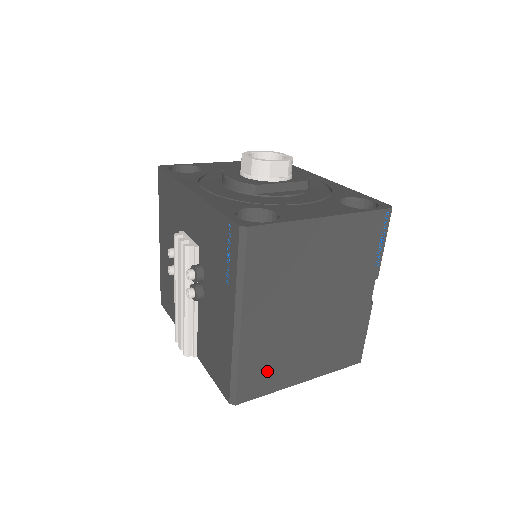
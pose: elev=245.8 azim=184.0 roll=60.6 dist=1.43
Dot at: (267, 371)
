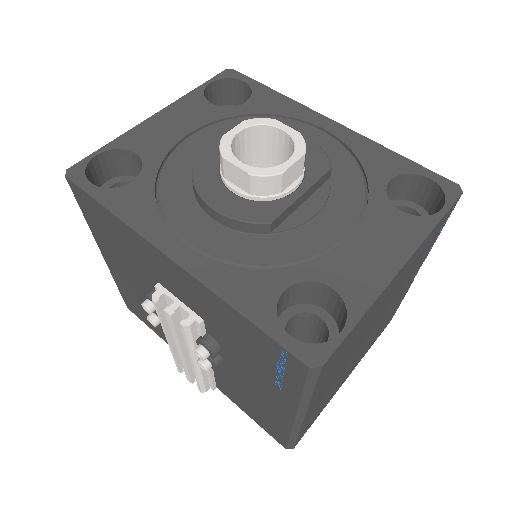
Dot at: (321, 408)
